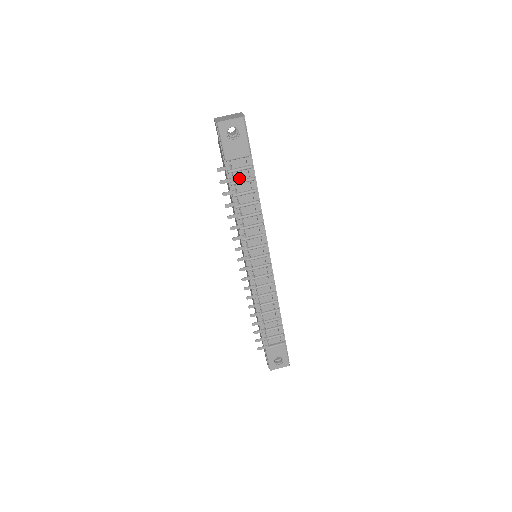
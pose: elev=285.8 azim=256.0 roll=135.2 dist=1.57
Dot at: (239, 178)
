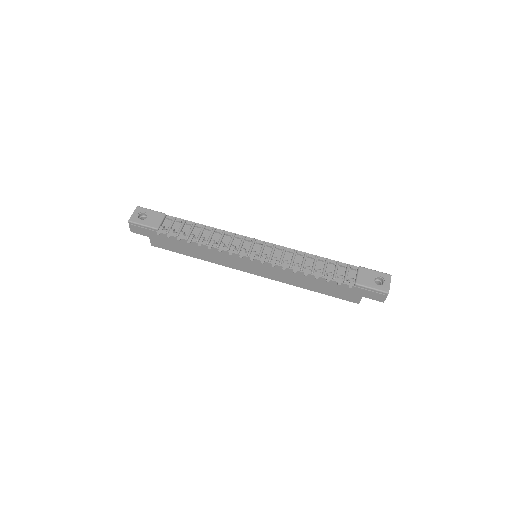
Dot at: (177, 229)
